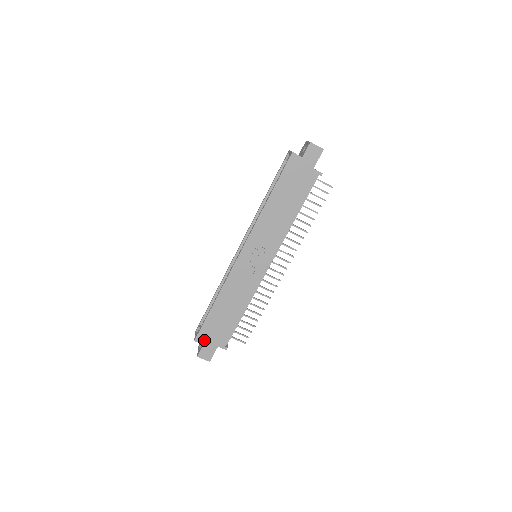
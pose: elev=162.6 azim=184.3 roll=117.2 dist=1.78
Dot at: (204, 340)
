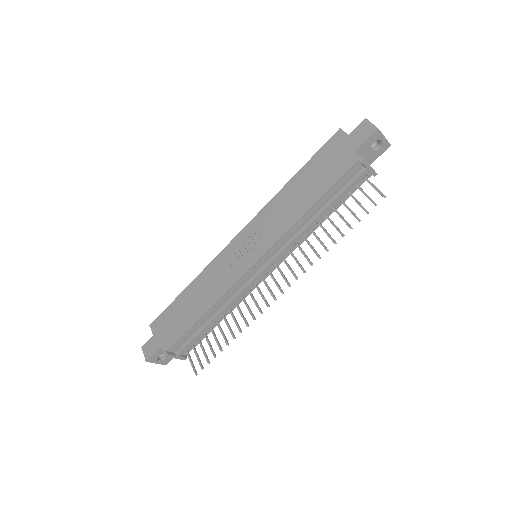
Dot at: (157, 330)
